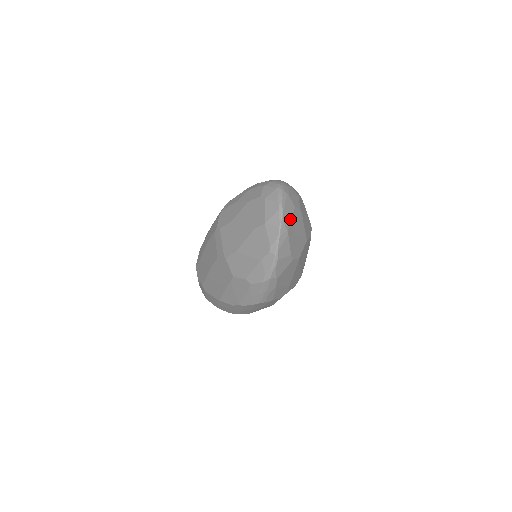
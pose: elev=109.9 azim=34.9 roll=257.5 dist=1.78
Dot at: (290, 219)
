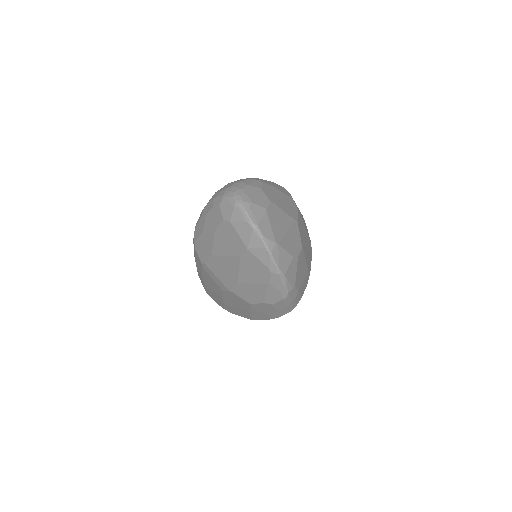
Dot at: (269, 227)
